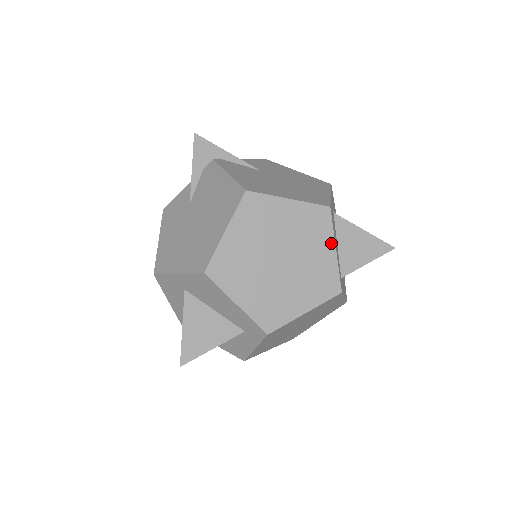
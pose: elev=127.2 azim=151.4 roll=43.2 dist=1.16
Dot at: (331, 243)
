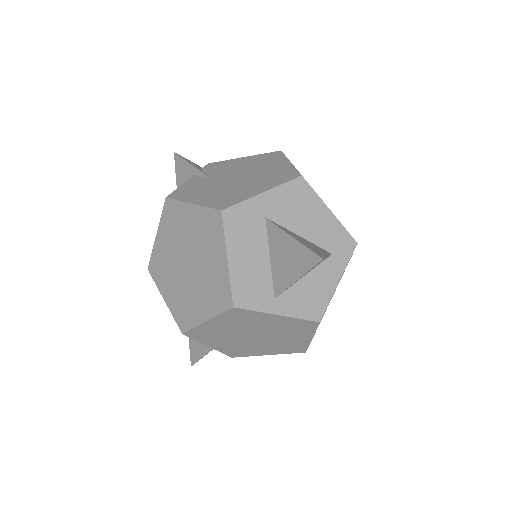
Dot at: occluded
